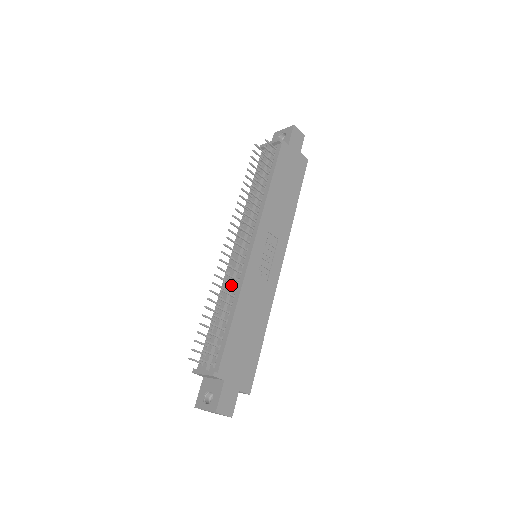
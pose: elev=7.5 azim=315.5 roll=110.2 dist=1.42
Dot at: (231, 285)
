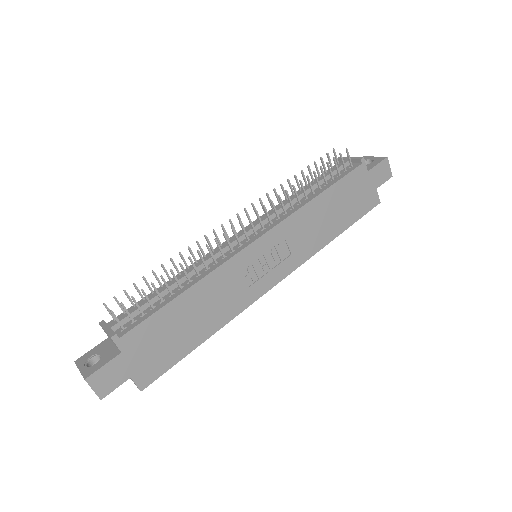
Dot at: (204, 261)
